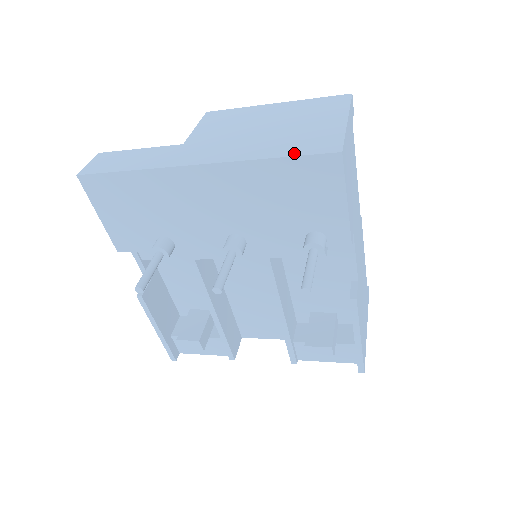
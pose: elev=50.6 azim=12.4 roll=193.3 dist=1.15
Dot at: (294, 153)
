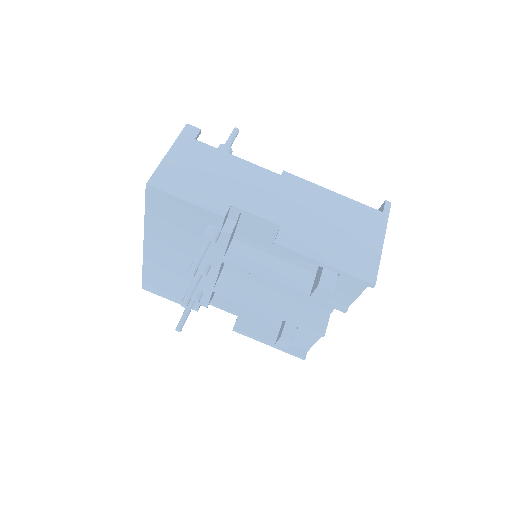
Dot at: (146, 203)
